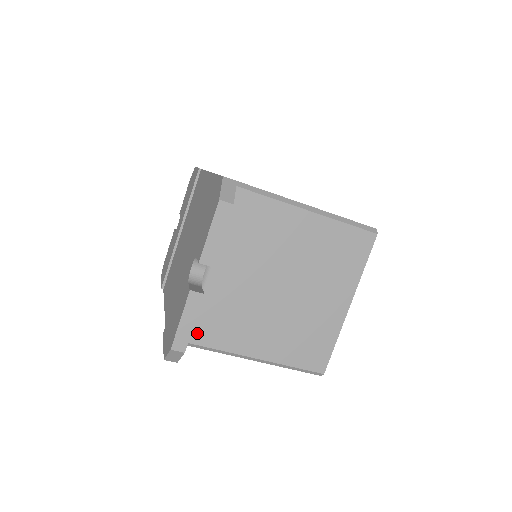
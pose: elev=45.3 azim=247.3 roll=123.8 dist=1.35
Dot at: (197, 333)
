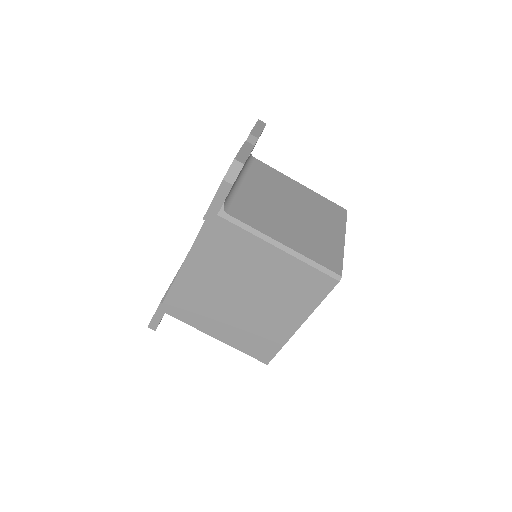
Dot at: (235, 212)
